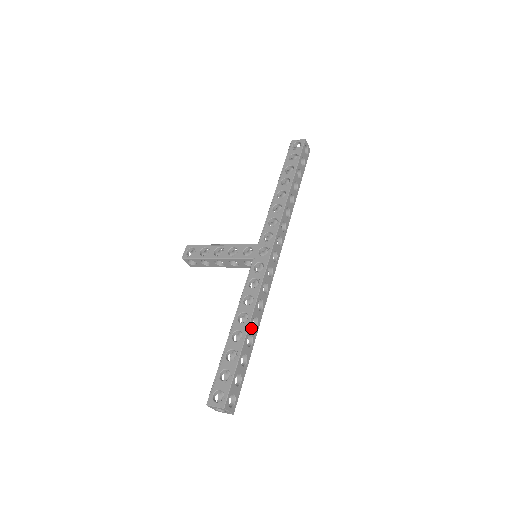
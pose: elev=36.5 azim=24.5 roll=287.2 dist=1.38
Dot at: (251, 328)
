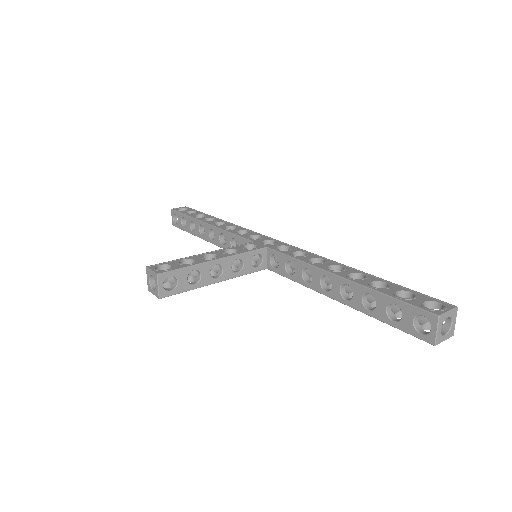
Dot at: occluded
